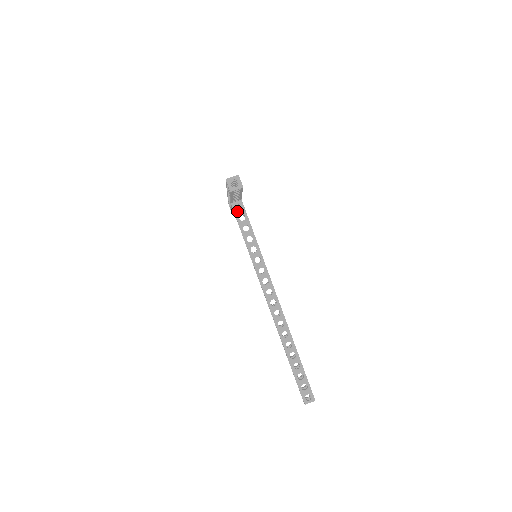
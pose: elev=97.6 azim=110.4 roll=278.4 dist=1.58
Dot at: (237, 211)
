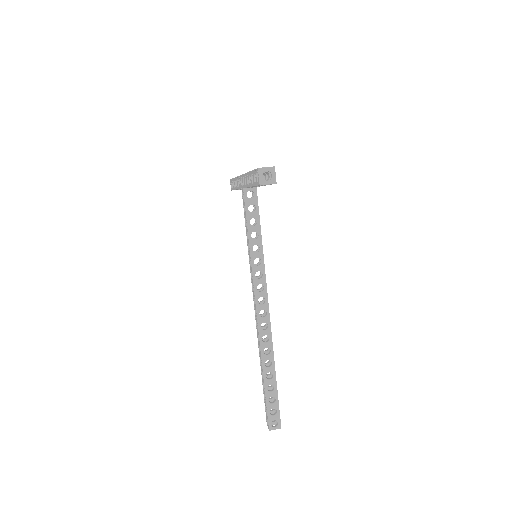
Dot at: (248, 199)
